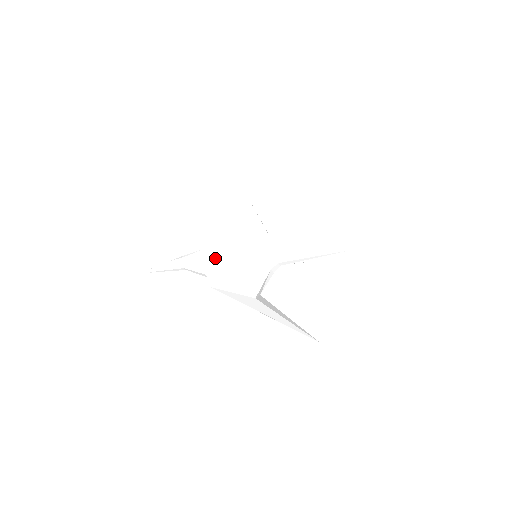
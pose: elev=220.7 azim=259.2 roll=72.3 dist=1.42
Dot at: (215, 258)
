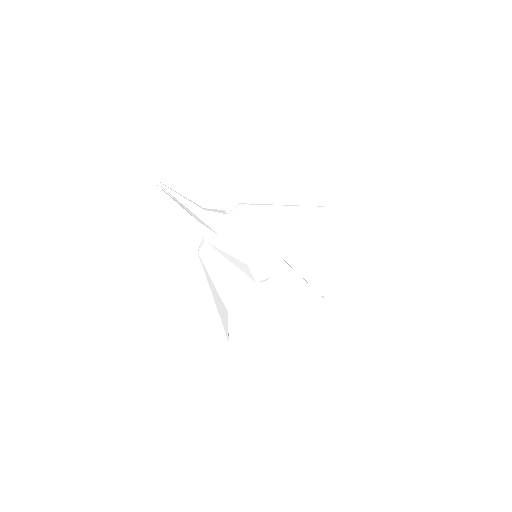
Dot at: (229, 242)
